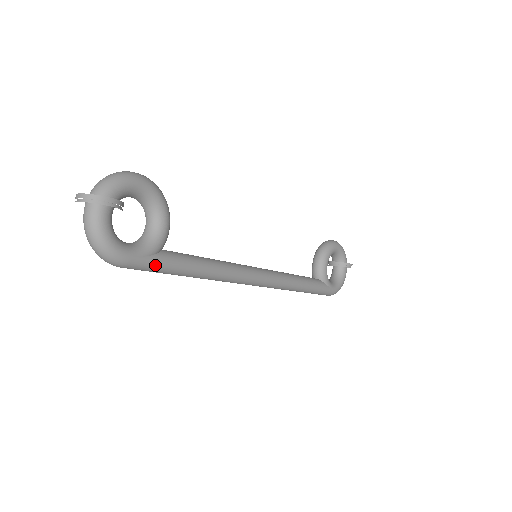
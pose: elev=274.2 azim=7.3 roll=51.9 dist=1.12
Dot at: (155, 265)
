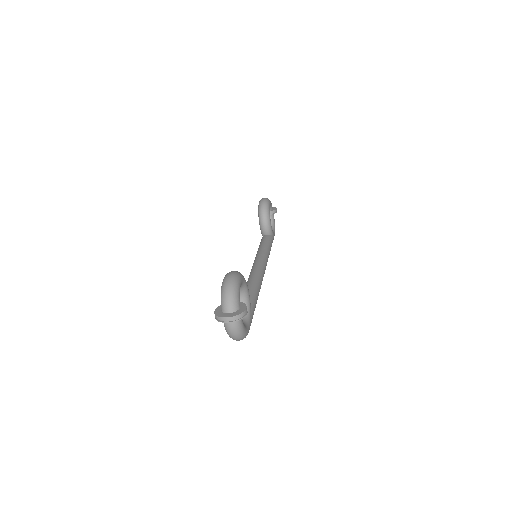
Dot at: occluded
